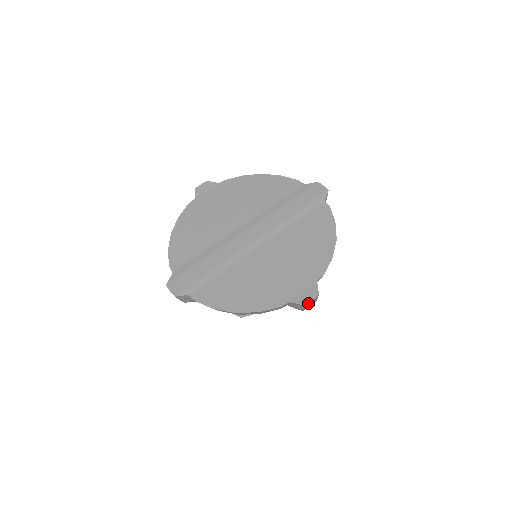
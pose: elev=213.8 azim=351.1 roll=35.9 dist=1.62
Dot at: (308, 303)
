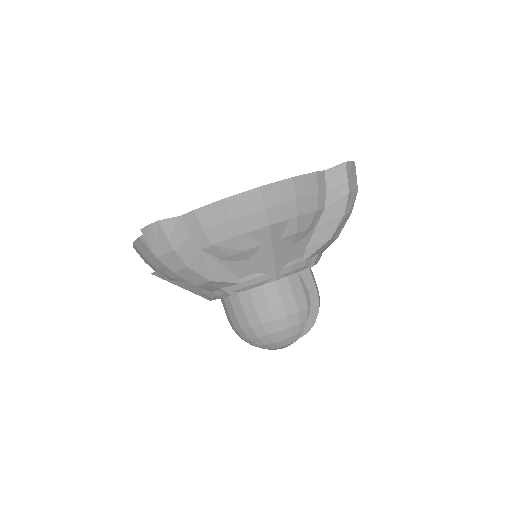
Dot at: (348, 165)
